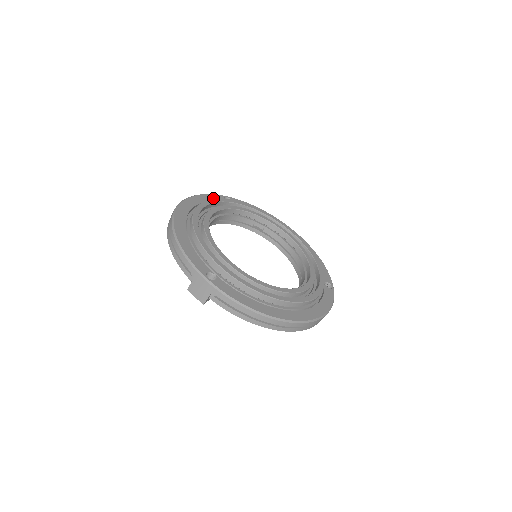
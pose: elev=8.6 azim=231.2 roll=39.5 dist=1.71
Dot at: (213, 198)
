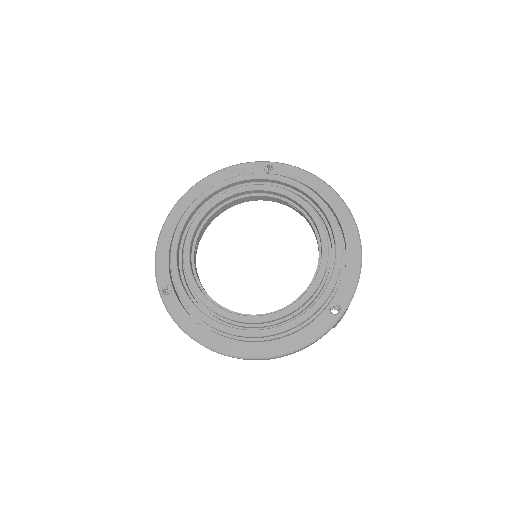
Dot at: (245, 170)
